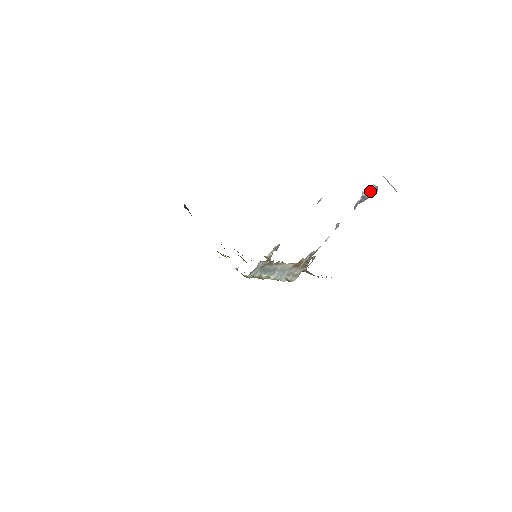
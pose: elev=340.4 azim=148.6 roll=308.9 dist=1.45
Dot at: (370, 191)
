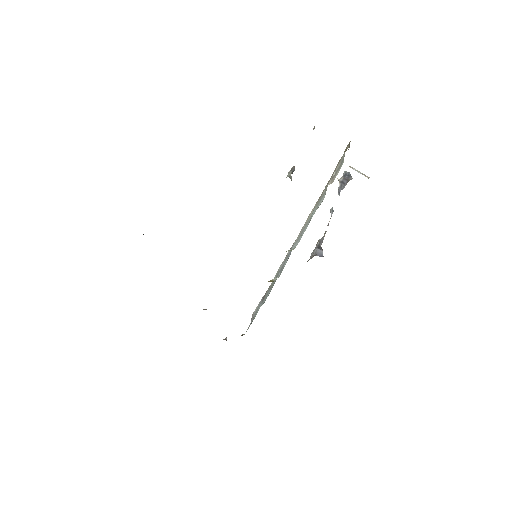
Dot at: (345, 177)
